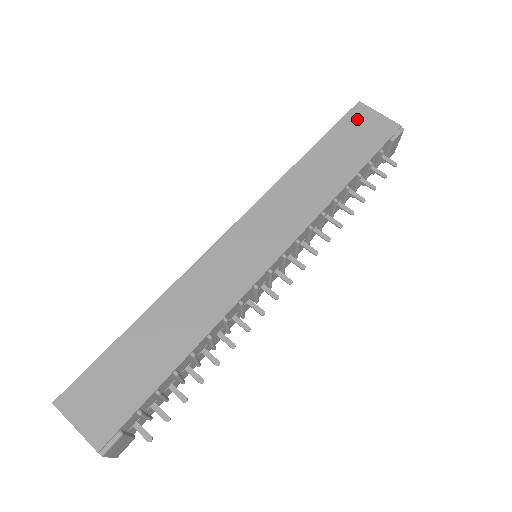
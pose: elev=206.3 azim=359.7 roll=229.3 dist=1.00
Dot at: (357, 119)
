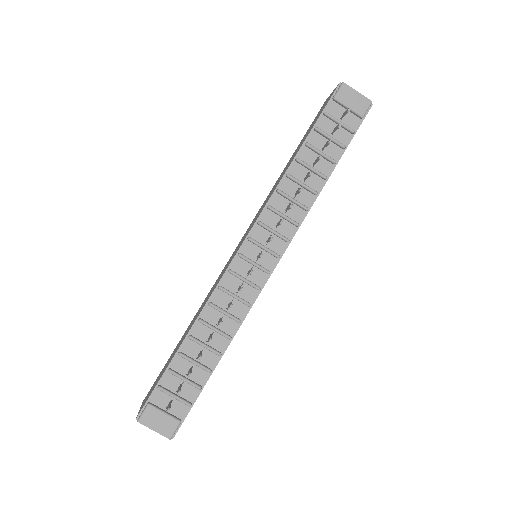
Dot at: (319, 112)
